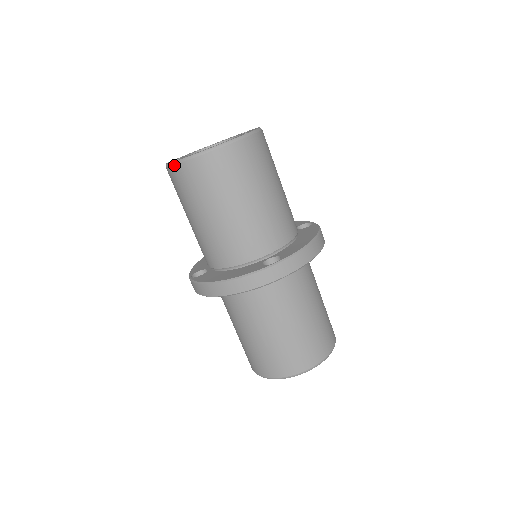
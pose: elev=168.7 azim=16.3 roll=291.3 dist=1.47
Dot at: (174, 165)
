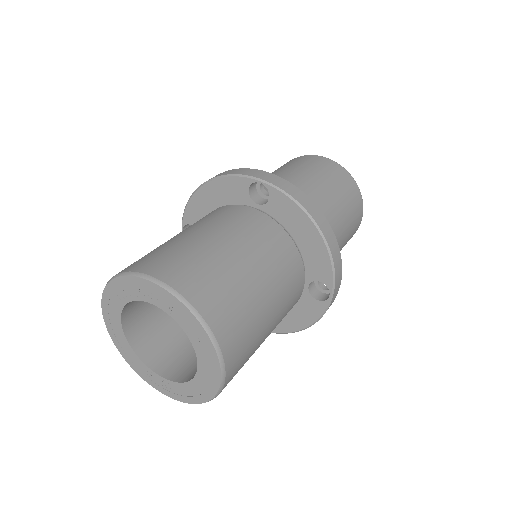
Dot at: (188, 402)
